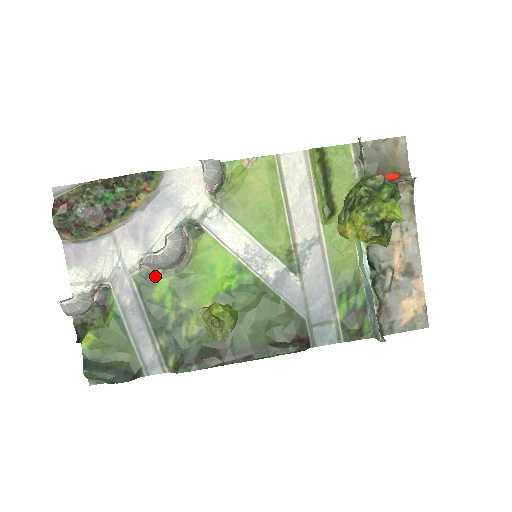
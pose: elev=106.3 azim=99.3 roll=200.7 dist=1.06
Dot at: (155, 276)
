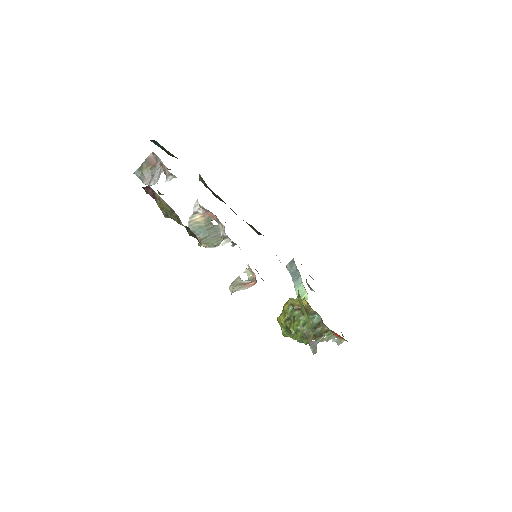
Dot at: occluded
